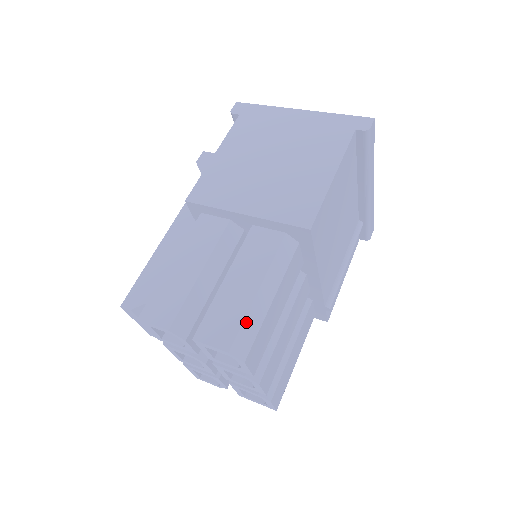
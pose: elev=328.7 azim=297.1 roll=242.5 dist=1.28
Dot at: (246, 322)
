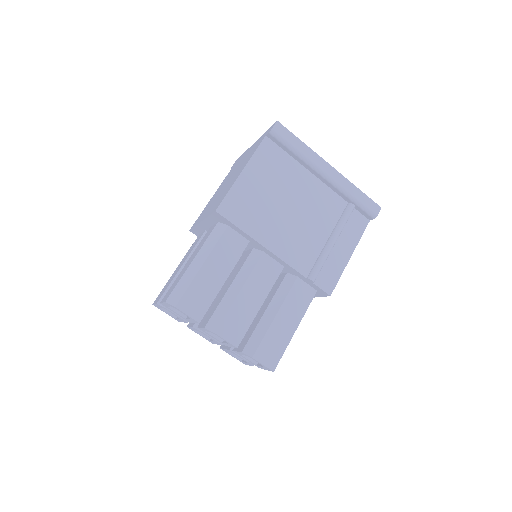
Dot at: (180, 282)
